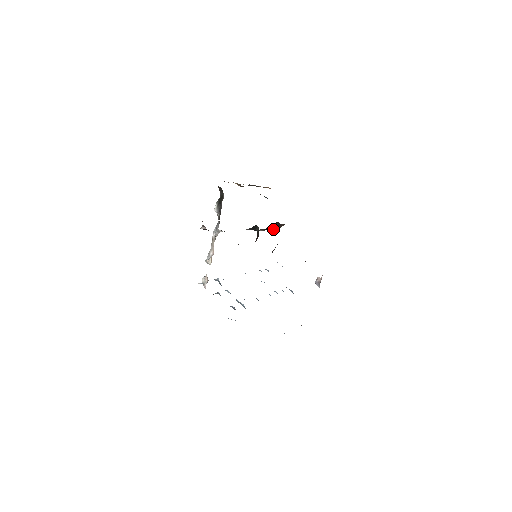
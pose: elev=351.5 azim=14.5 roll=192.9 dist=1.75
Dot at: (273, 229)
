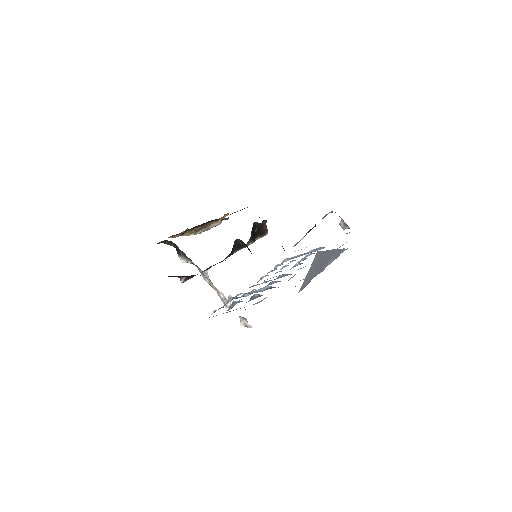
Dot at: (261, 234)
